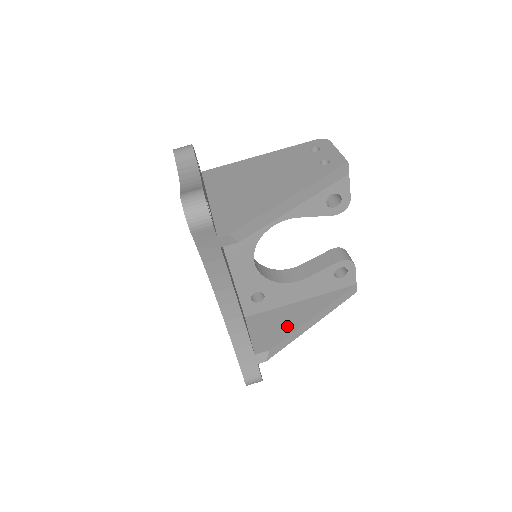
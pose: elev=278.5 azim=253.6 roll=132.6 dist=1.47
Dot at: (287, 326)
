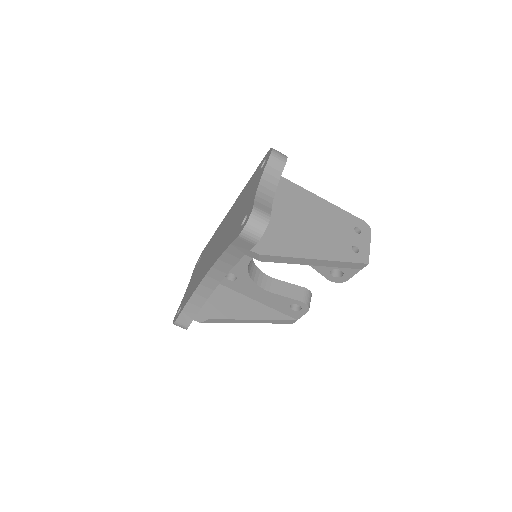
Dot at: (233, 311)
